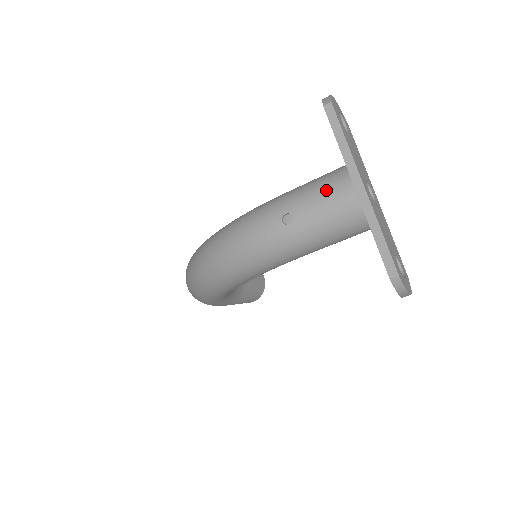
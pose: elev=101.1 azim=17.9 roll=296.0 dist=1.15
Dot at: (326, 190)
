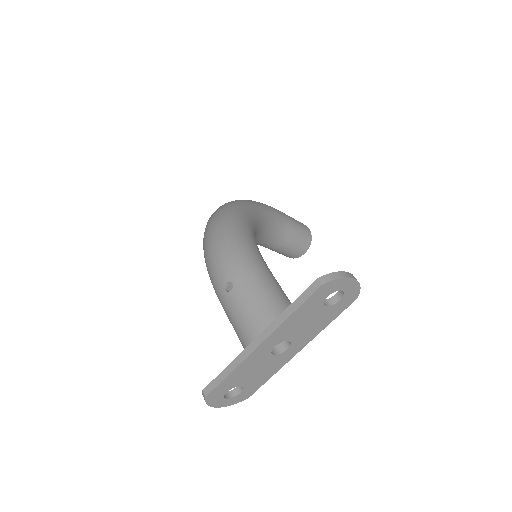
Dot at: (254, 311)
